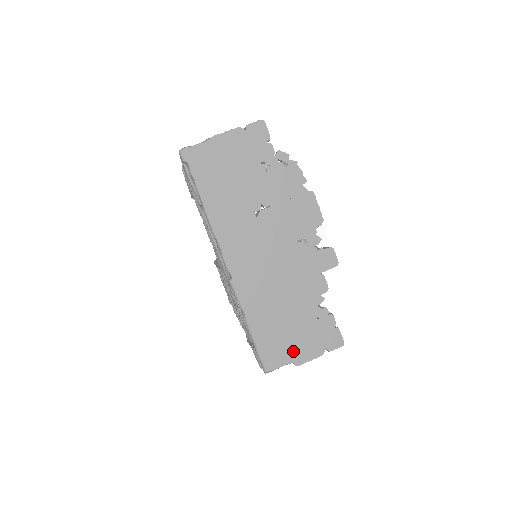
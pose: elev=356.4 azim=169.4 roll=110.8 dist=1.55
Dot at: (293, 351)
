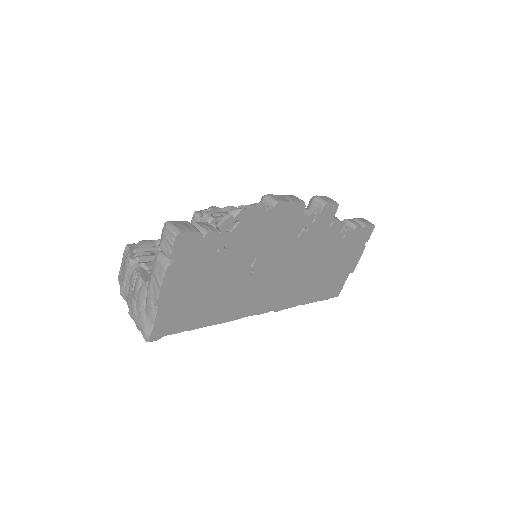
Dot at: (346, 271)
